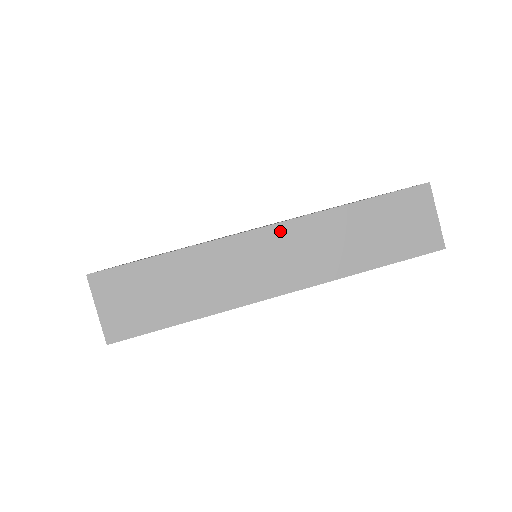
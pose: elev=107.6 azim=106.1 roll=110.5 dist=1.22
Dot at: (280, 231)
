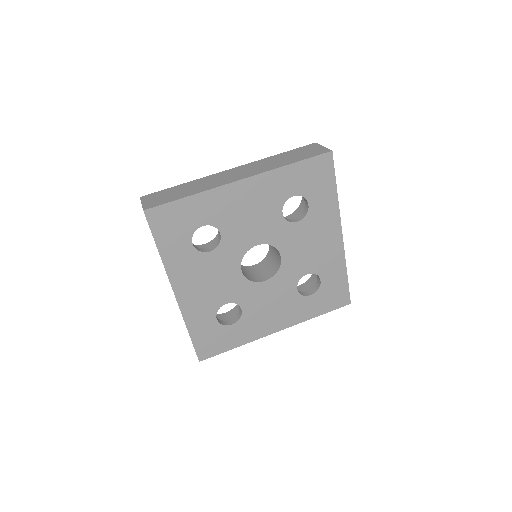
Dot at: (240, 168)
